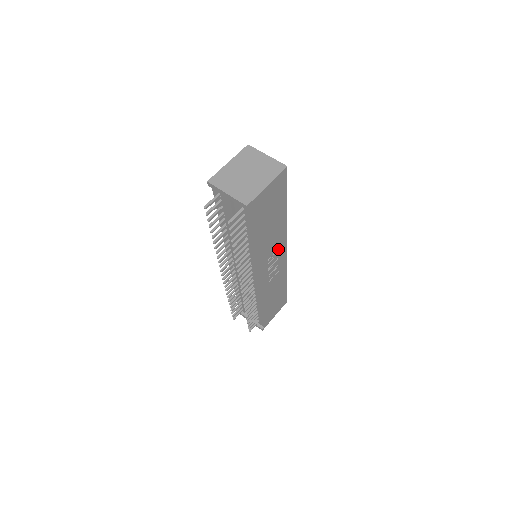
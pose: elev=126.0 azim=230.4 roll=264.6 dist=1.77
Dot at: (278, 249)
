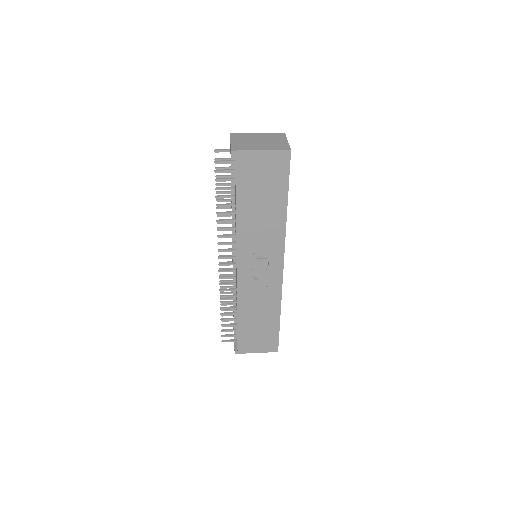
Dot at: (270, 253)
